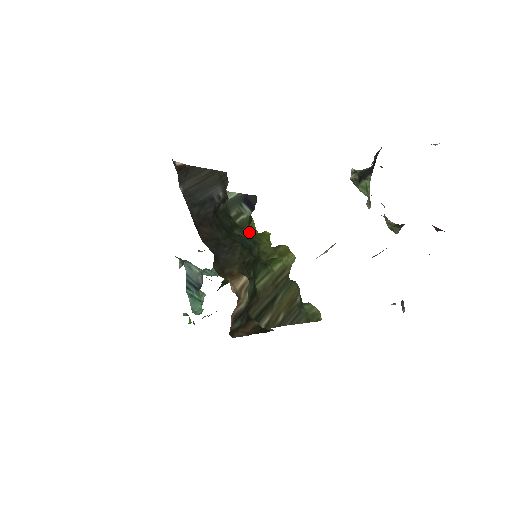
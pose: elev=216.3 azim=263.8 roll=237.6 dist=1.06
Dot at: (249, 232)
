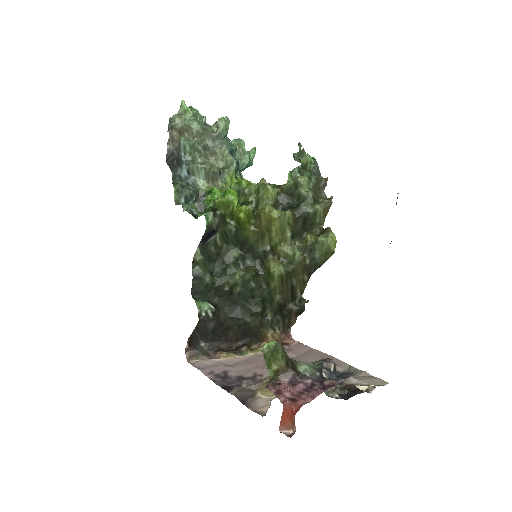
Dot at: (232, 231)
